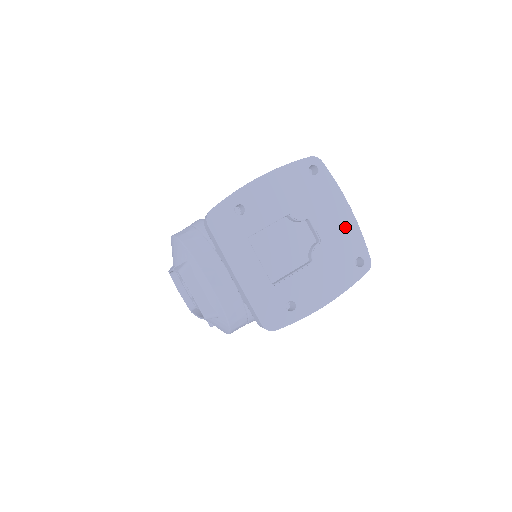
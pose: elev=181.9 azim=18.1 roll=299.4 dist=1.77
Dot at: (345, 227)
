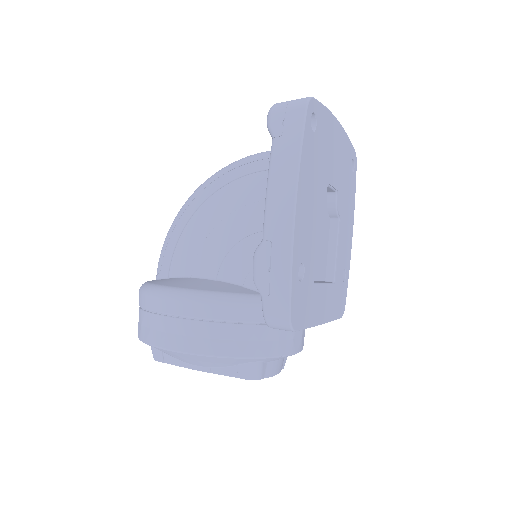
Dot at: (341, 148)
